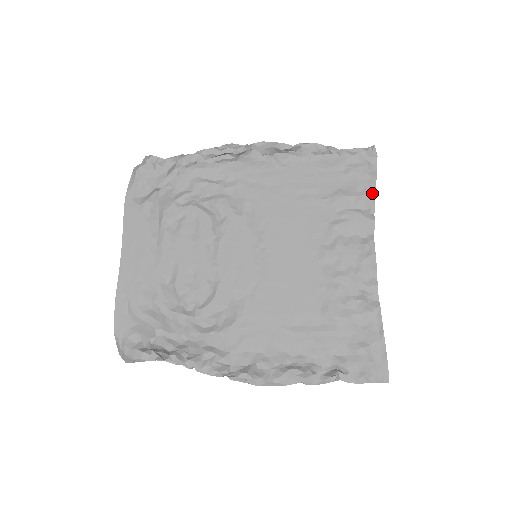
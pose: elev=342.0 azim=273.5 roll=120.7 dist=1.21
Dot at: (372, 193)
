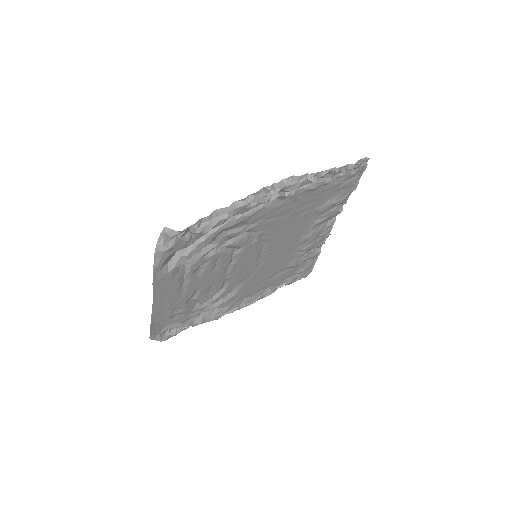
Dot at: occluded
